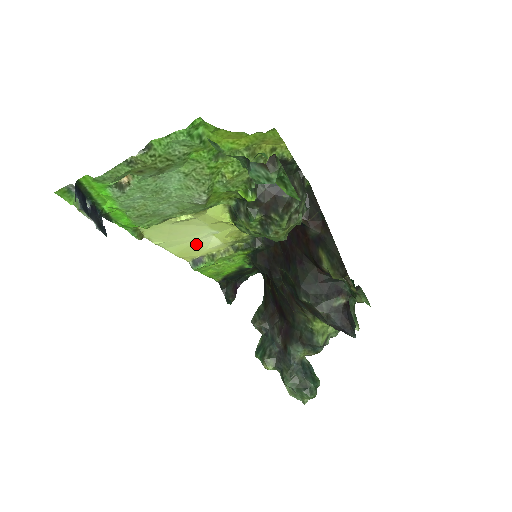
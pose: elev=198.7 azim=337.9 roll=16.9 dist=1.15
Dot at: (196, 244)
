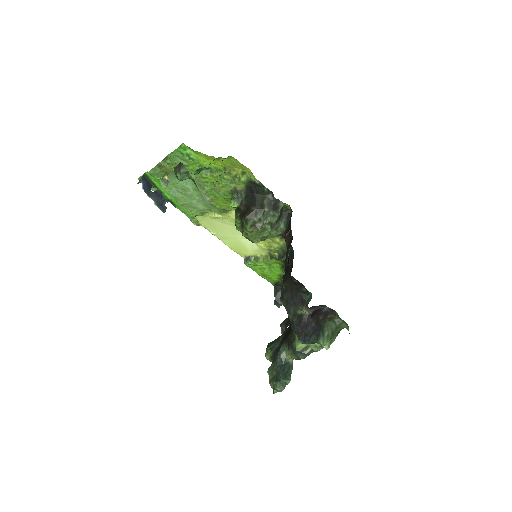
Dot at: (240, 243)
